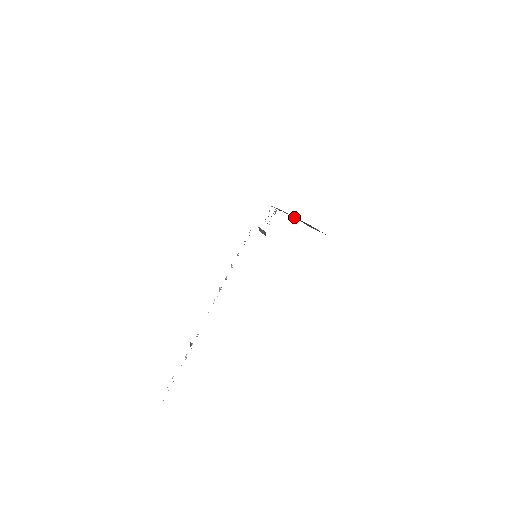
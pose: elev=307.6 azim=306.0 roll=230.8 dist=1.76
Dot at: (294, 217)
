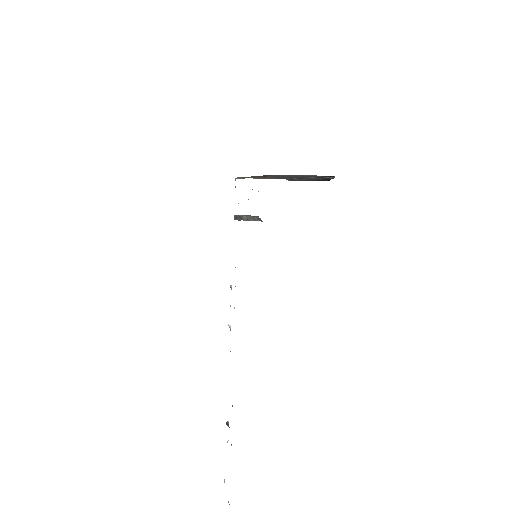
Dot at: (276, 178)
